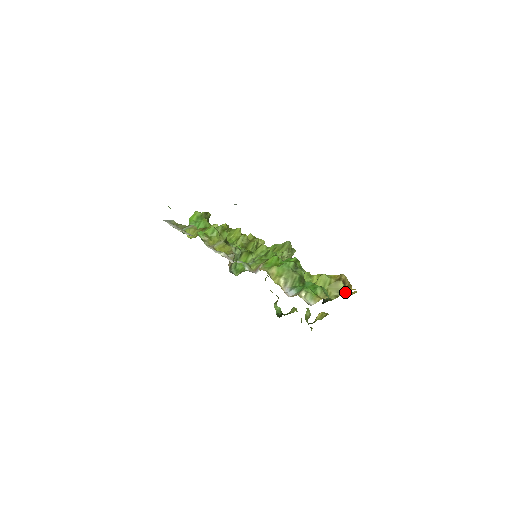
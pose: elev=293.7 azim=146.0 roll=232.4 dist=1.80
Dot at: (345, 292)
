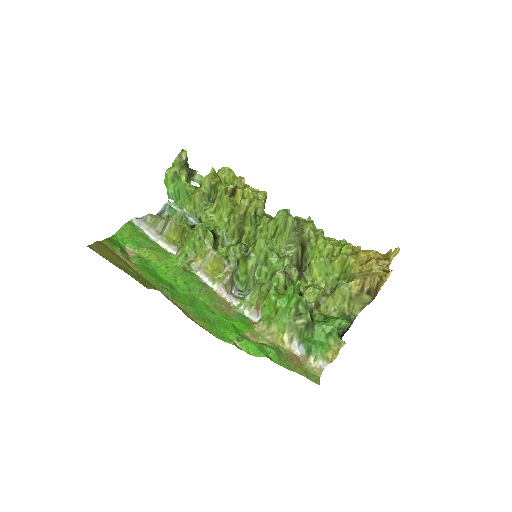
Dot at: occluded
